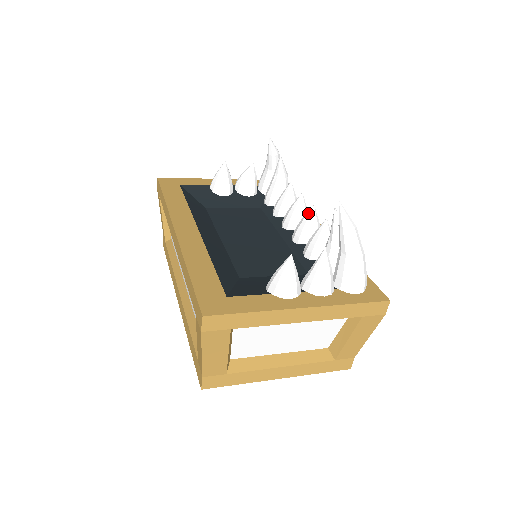
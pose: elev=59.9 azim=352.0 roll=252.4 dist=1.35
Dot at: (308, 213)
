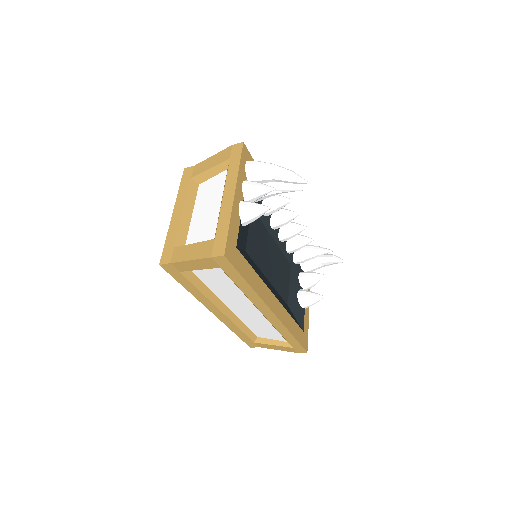
Dot at: occluded
